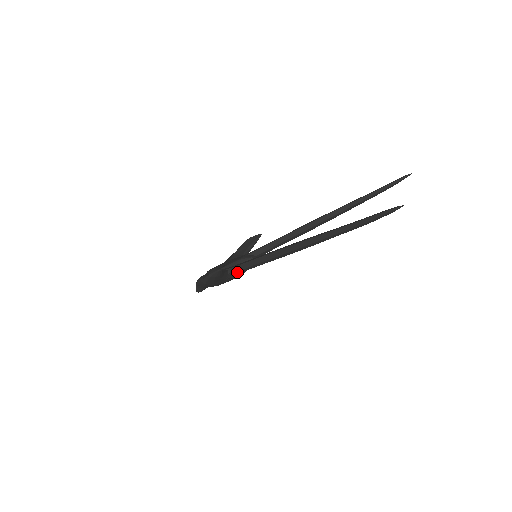
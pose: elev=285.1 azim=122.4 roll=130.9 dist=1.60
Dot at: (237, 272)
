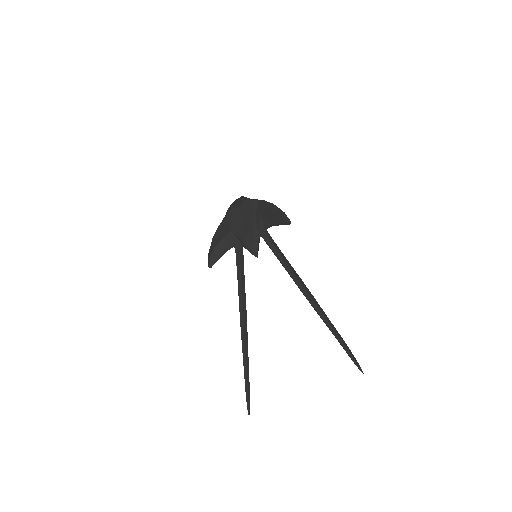
Dot at: occluded
